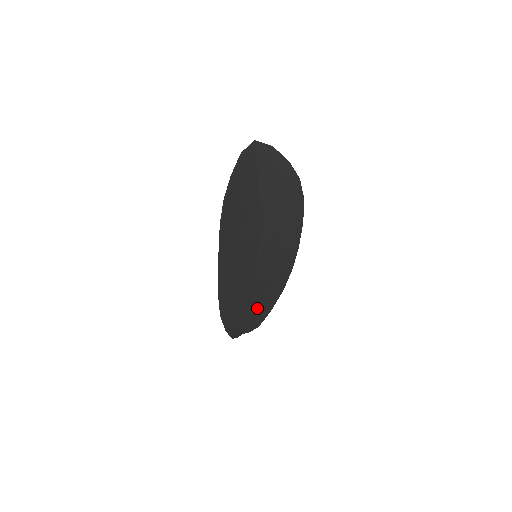
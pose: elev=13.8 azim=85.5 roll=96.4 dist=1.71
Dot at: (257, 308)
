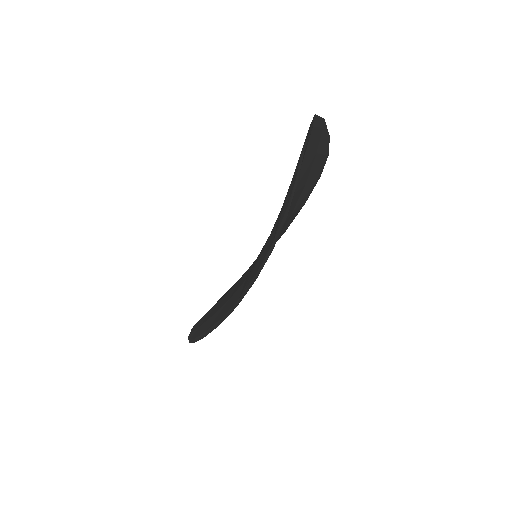
Dot at: occluded
